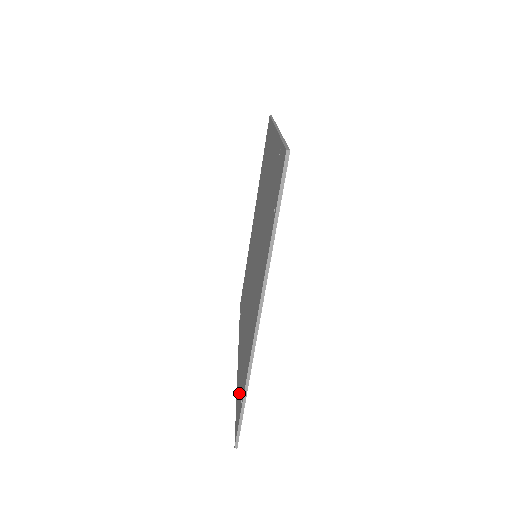
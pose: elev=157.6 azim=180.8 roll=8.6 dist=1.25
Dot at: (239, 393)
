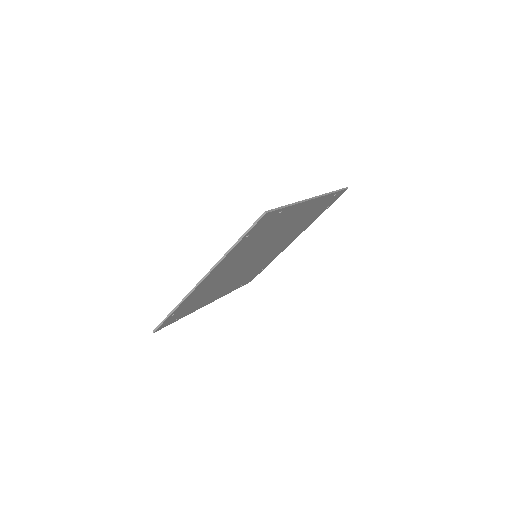
Dot at: occluded
